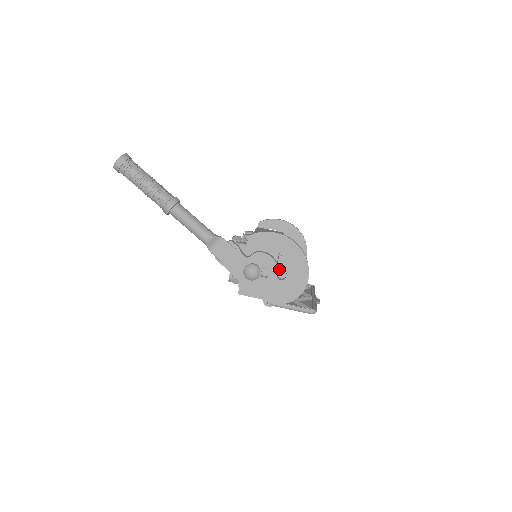
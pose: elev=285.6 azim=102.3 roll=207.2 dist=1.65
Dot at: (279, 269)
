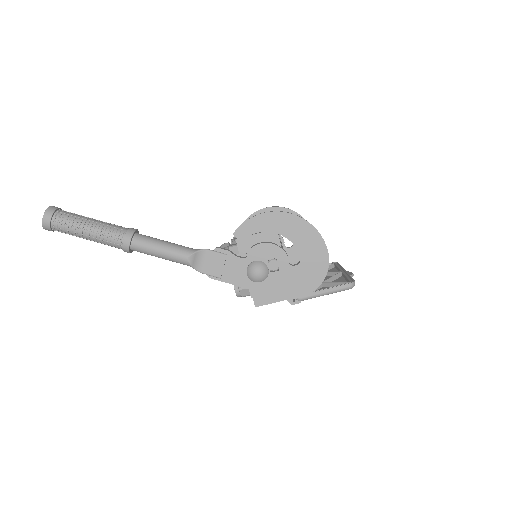
Dot at: (290, 262)
